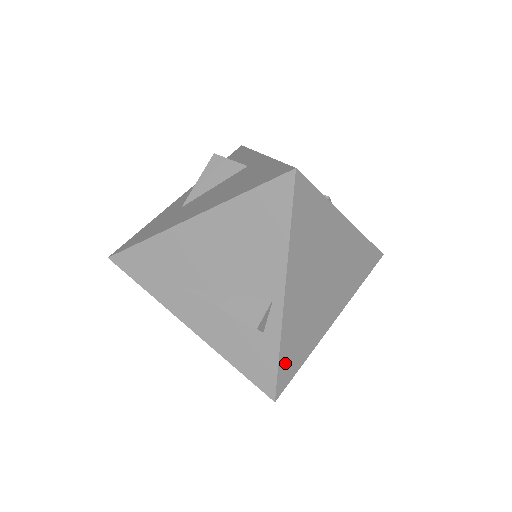
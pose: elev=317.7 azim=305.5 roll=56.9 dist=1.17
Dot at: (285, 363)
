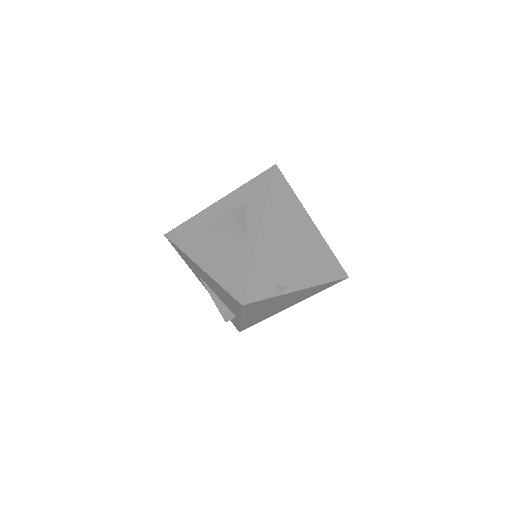
Dot at: (246, 326)
